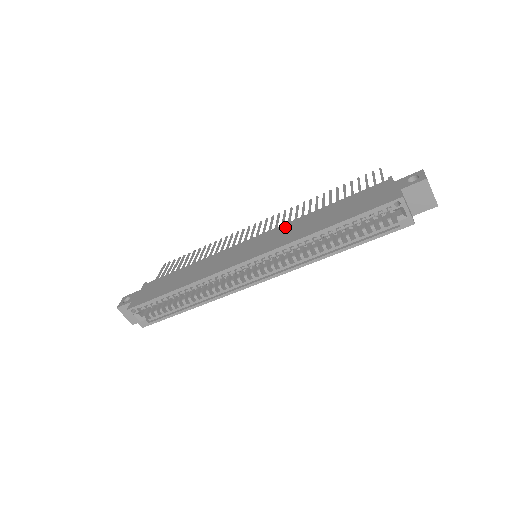
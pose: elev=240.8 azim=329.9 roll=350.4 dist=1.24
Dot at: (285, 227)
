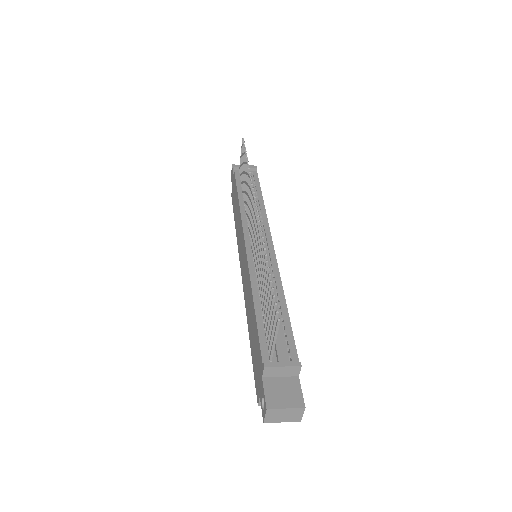
Dot at: (247, 277)
